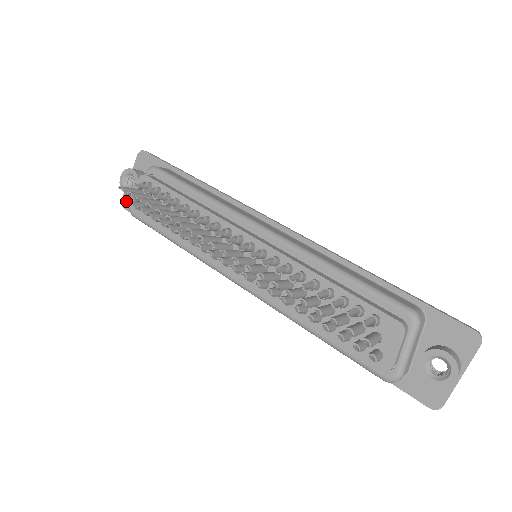
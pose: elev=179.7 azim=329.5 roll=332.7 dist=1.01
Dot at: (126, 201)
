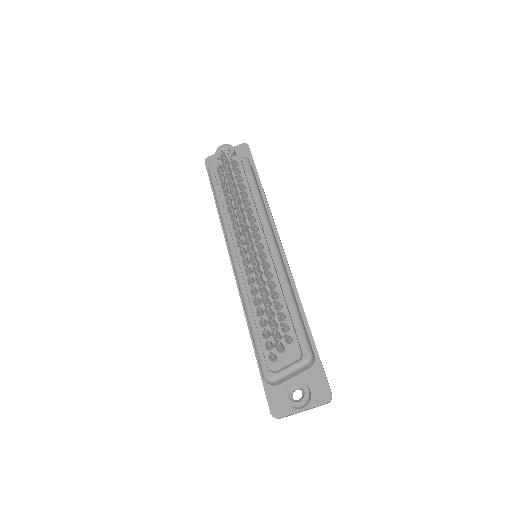
Dot at: (210, 160)
